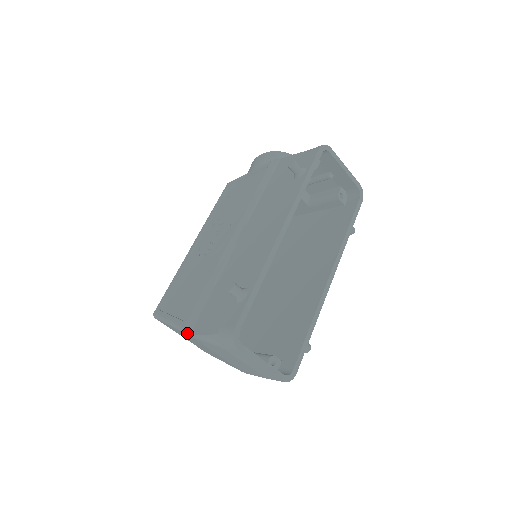
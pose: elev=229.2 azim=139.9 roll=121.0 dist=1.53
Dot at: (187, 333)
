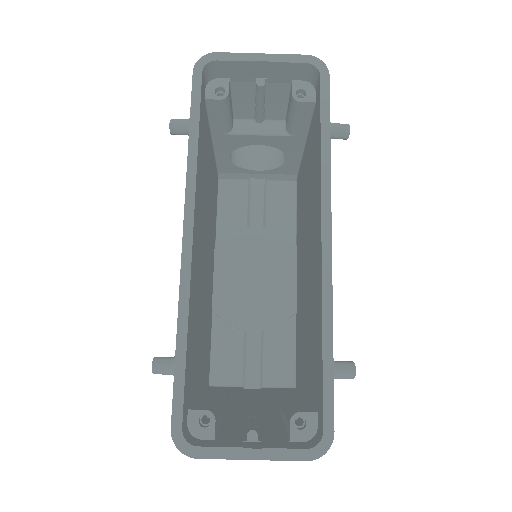
Dot at: occluded
